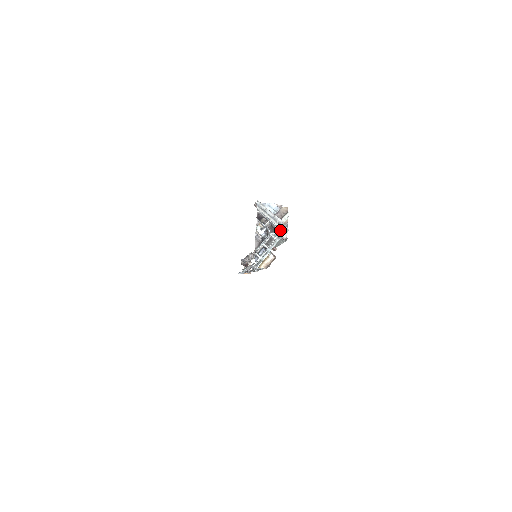
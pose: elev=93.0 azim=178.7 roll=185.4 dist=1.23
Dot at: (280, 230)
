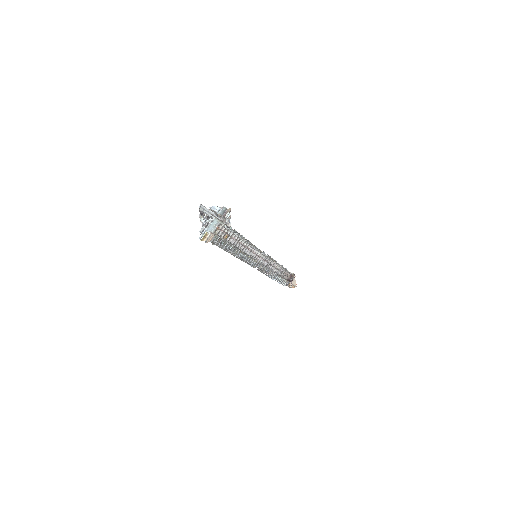
Dot at: (212, 218)
